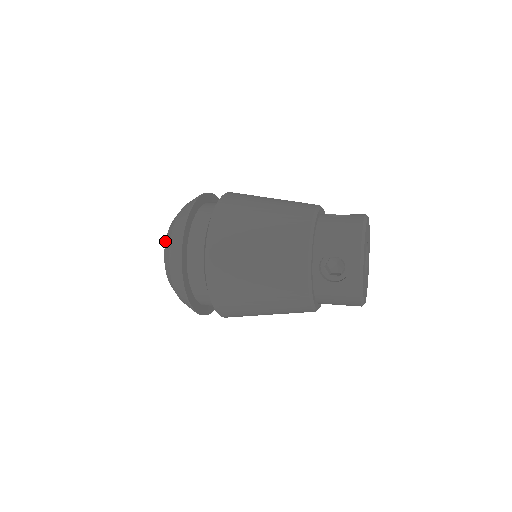
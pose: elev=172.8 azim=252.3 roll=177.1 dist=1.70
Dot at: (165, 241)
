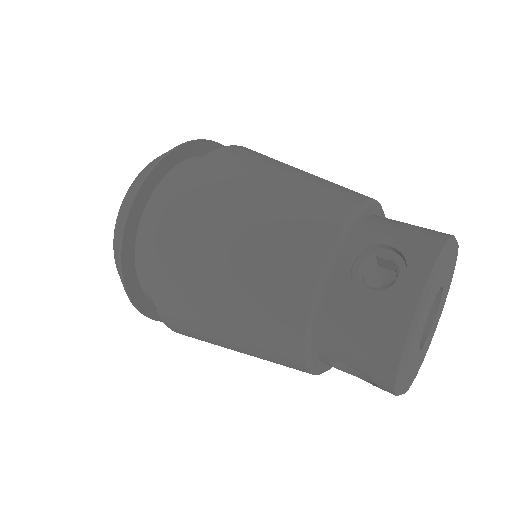
Dot at: occluded
